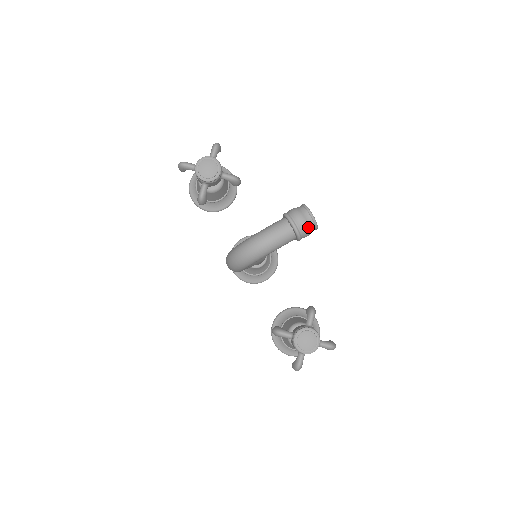
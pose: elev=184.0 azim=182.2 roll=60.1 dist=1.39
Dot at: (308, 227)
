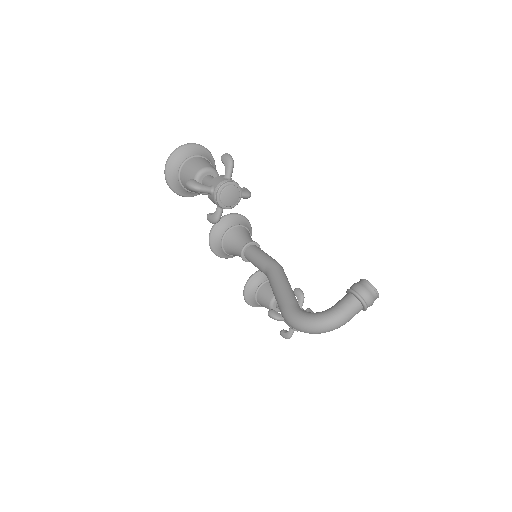
Dot at: occluded
